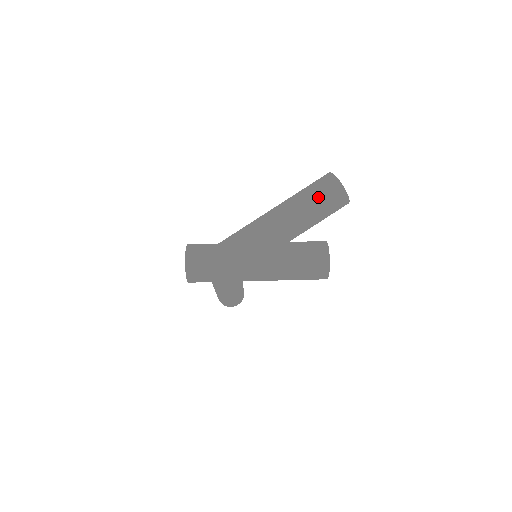
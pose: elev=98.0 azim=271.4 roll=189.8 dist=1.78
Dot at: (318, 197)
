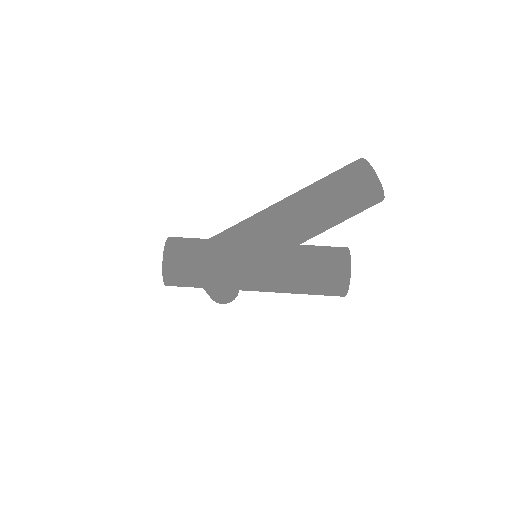
Dot at: (344, 191)
